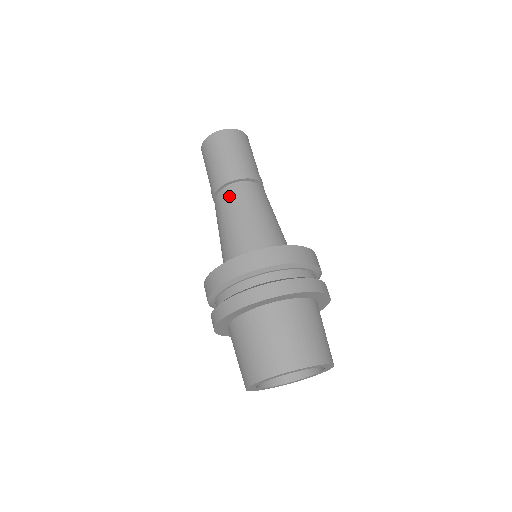
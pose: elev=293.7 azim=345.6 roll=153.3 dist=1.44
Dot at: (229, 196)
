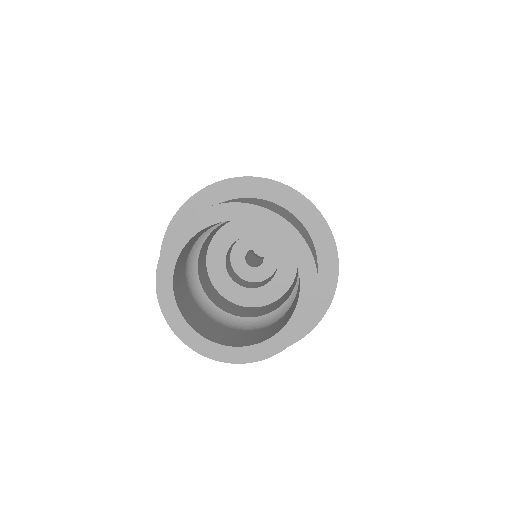
Dot at: occluded
